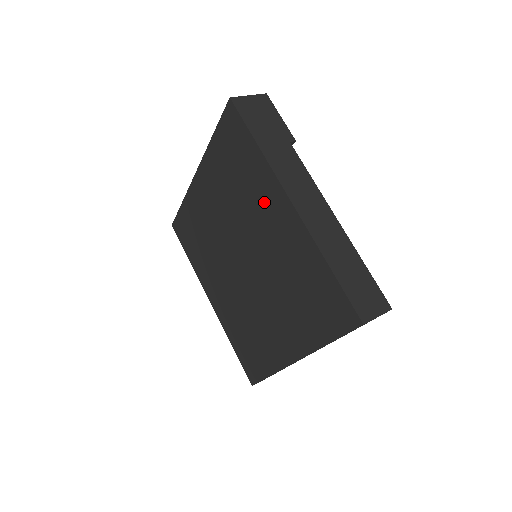
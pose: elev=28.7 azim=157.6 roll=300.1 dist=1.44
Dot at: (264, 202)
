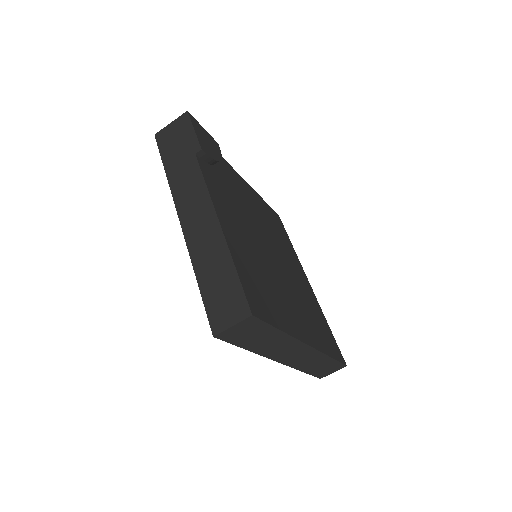
Dot at: occluded
